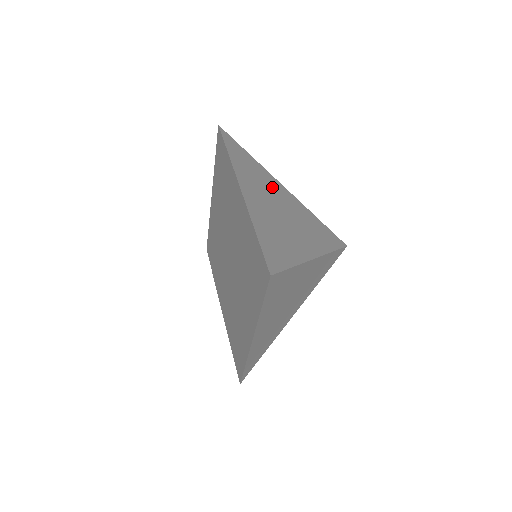
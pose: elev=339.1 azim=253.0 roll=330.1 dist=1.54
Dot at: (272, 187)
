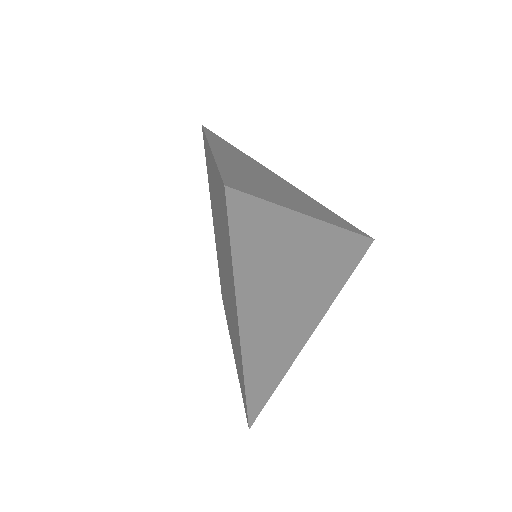
Dot at: (292, 249)
